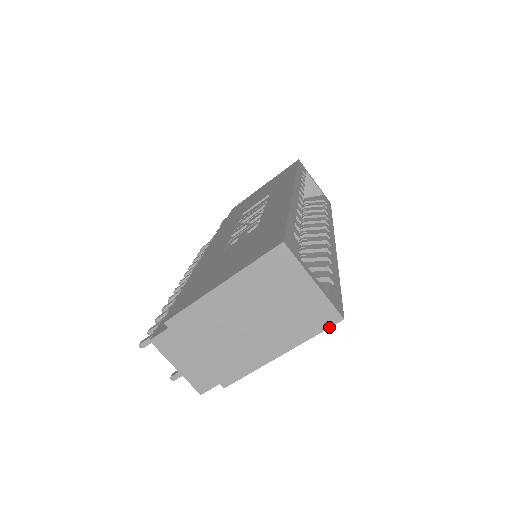
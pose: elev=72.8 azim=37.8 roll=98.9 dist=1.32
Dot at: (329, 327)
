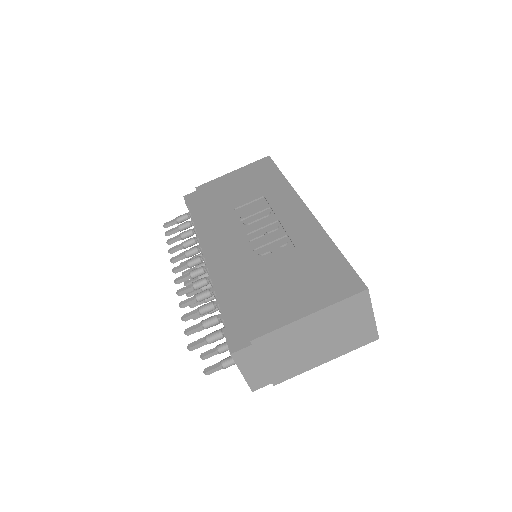
Dot at: occluded
